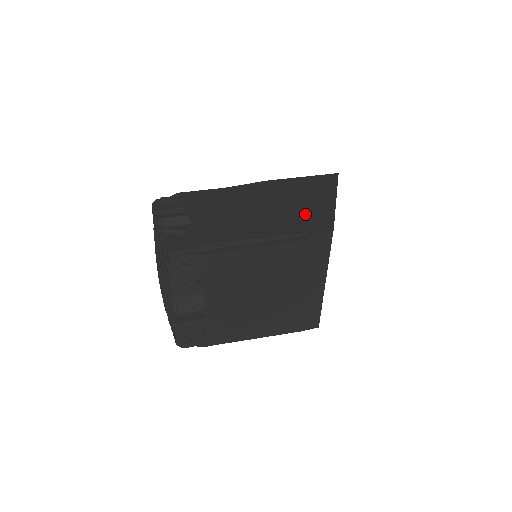
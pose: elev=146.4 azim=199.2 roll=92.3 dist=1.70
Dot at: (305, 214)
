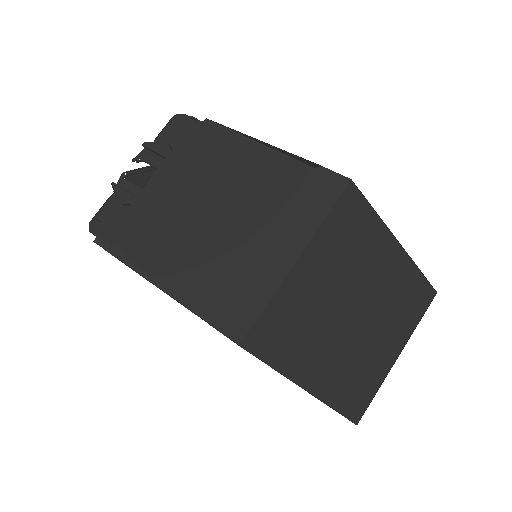
Dot at: occluded
